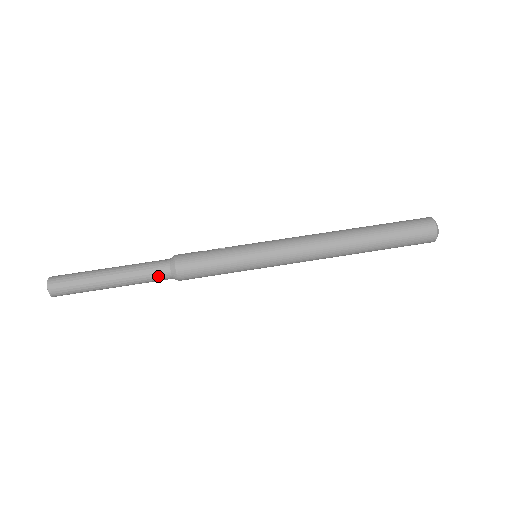
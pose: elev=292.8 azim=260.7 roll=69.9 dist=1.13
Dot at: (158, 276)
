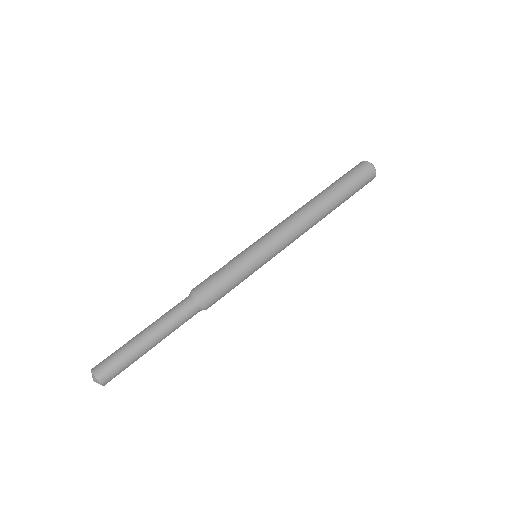
Dot at: (190, 318)
